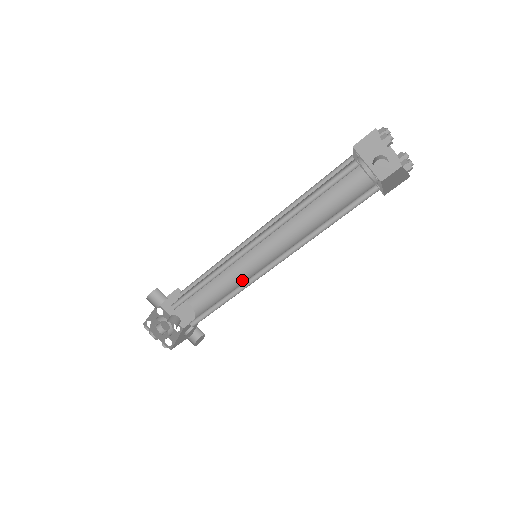
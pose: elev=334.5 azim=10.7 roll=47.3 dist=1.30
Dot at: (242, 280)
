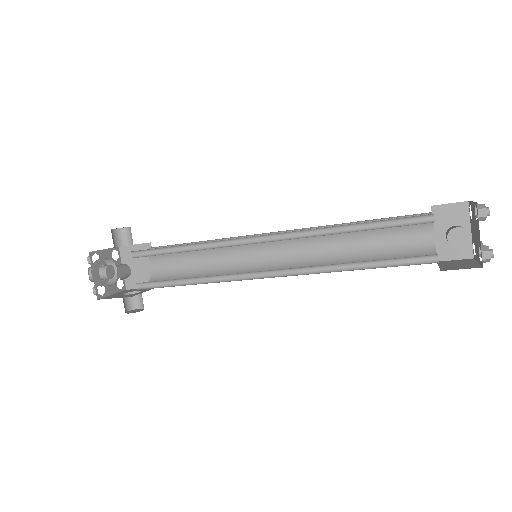
Dot at: (223, 274)
